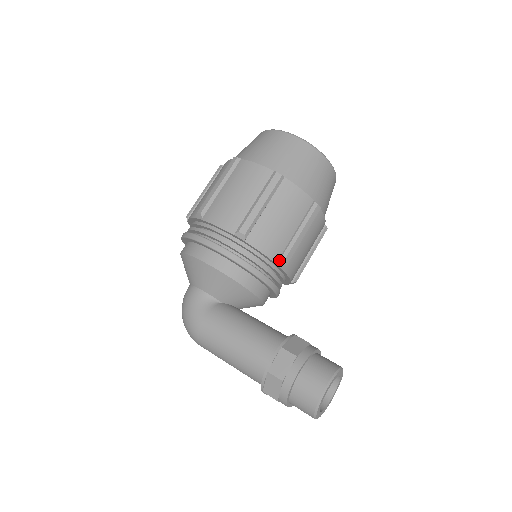
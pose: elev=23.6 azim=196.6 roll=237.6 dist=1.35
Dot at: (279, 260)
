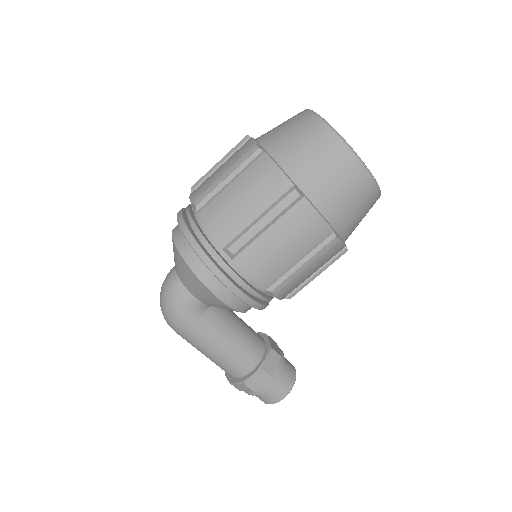
Dot at: (288, 297)
